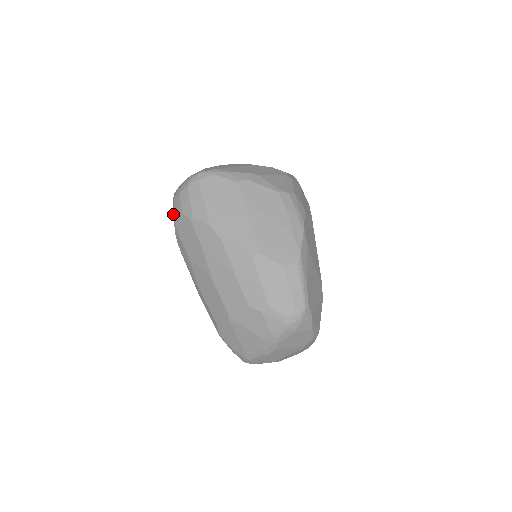
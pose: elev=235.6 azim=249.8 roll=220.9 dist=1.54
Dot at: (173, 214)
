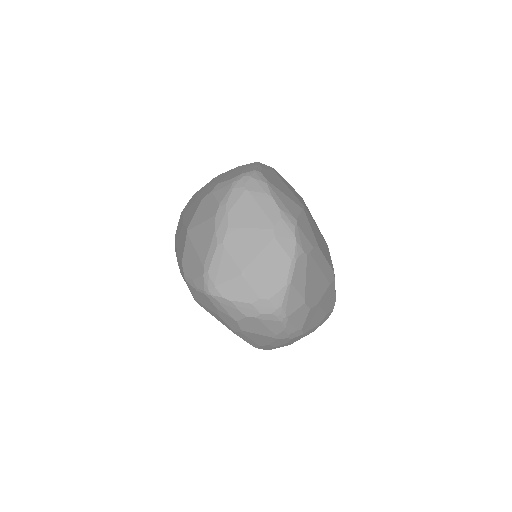
Dot at: occluded
